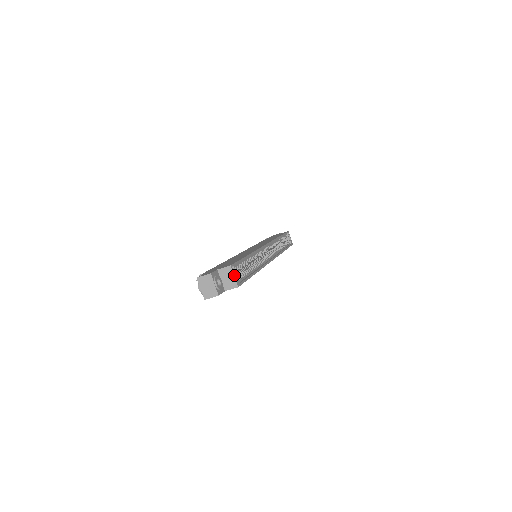
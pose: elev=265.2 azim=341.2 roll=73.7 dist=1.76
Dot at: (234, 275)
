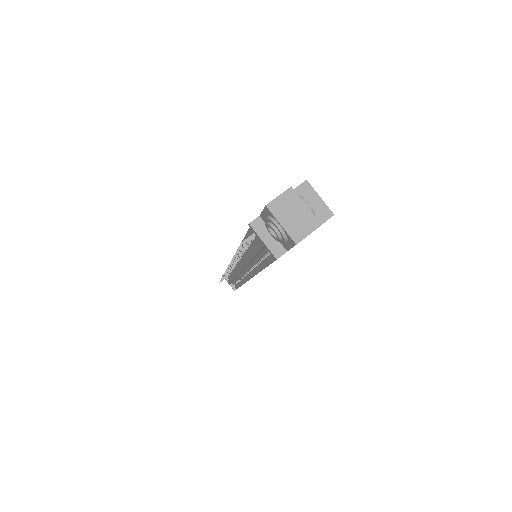
Dot at: (318, 196)
